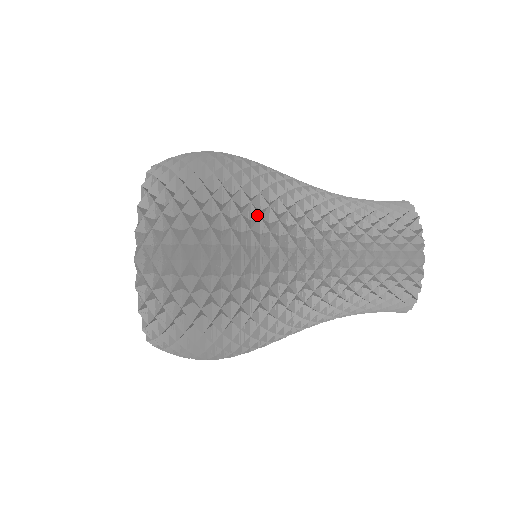
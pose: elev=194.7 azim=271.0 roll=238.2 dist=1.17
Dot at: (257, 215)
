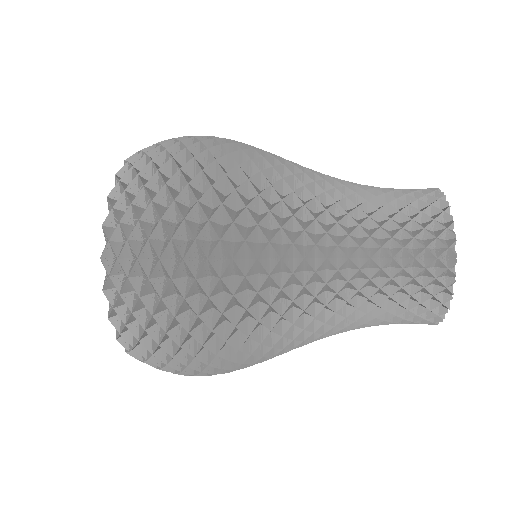
Dot at: (242, 307)
